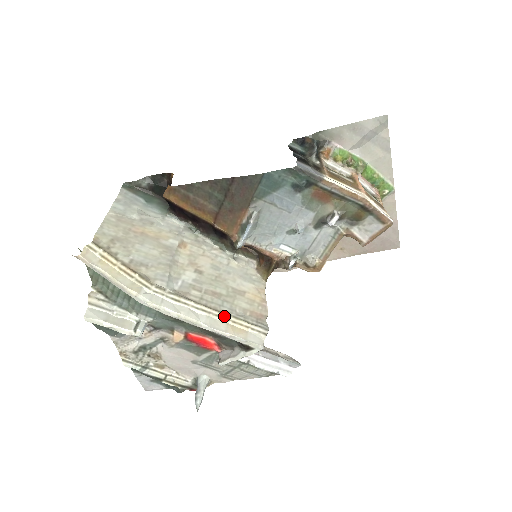
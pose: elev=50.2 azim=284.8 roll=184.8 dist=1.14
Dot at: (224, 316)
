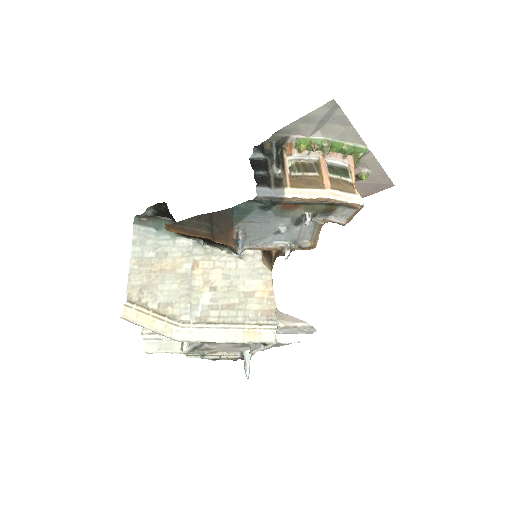
Dot at: (240, 326)
